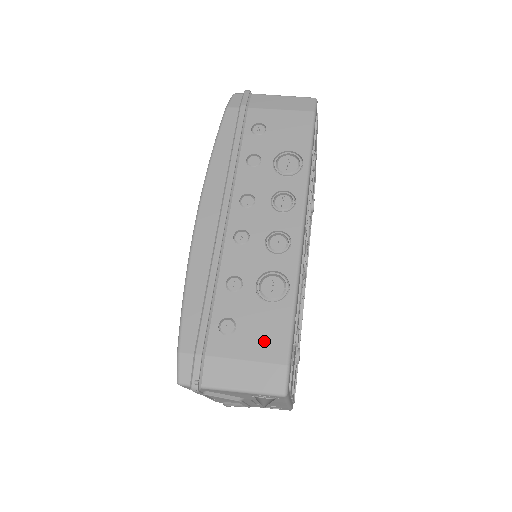
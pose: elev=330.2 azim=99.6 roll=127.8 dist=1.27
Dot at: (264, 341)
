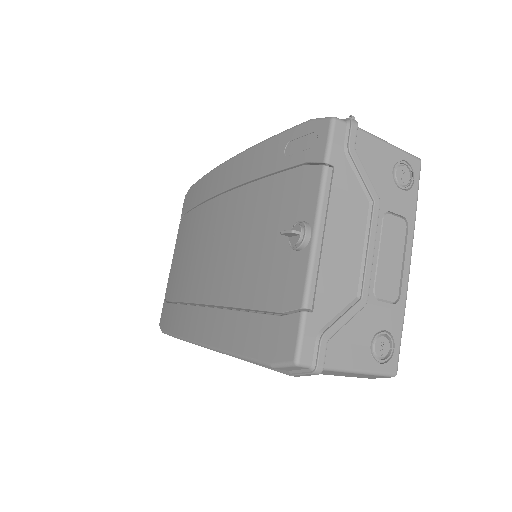
Dot at: occluded
